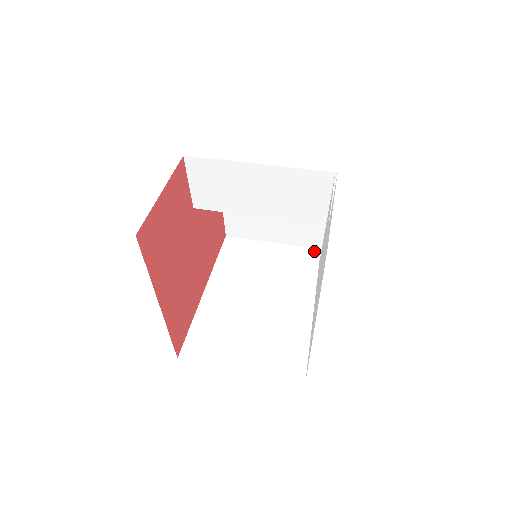
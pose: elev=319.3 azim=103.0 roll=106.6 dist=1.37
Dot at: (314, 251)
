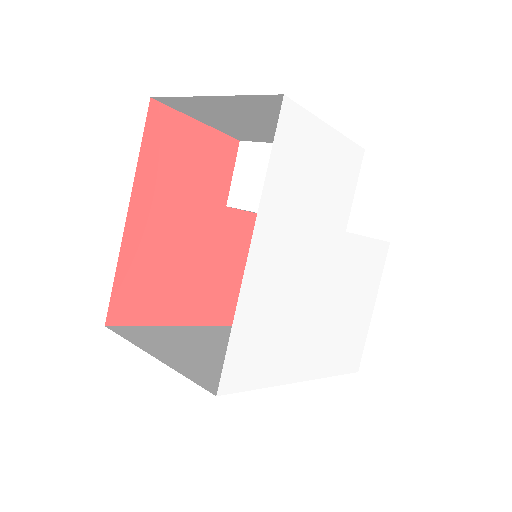
Dot at: occluded
